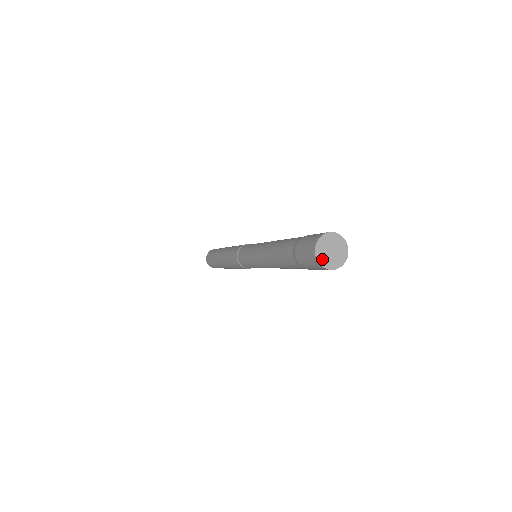
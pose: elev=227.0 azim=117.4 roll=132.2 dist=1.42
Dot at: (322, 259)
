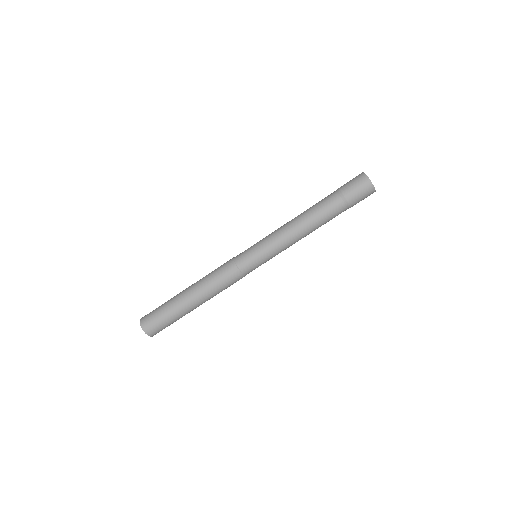
Dot at: (370, 181)
